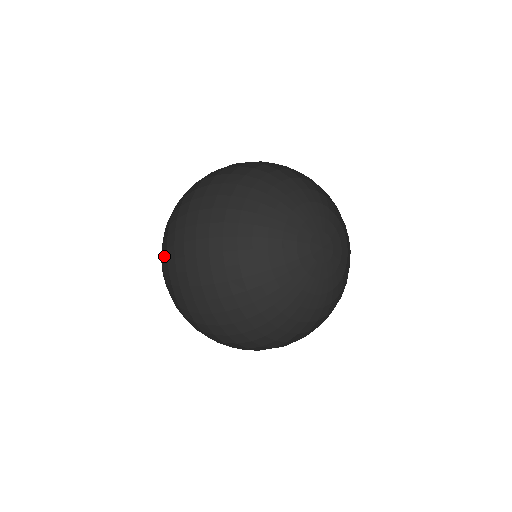
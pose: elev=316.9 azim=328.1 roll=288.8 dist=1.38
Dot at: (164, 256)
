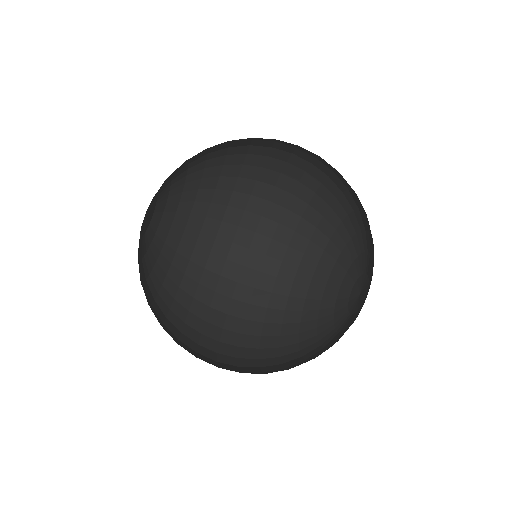
Dot at: (195, 168)
